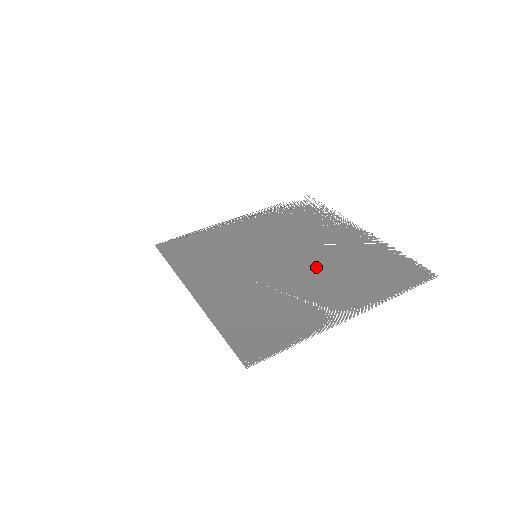
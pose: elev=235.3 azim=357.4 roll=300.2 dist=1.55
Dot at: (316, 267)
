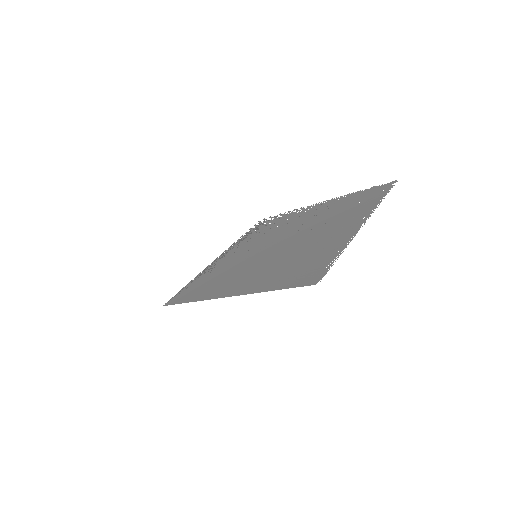
Dot at: (309, 229)
